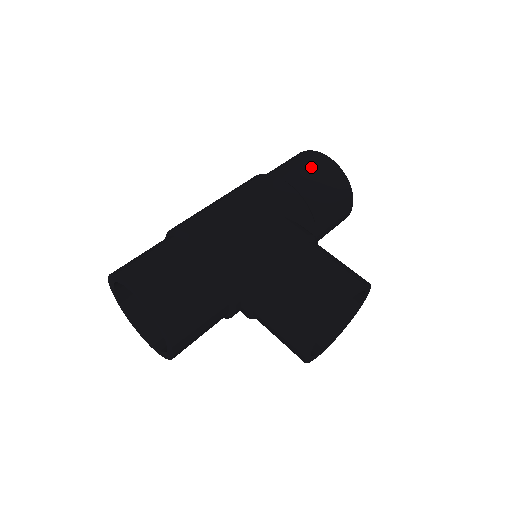
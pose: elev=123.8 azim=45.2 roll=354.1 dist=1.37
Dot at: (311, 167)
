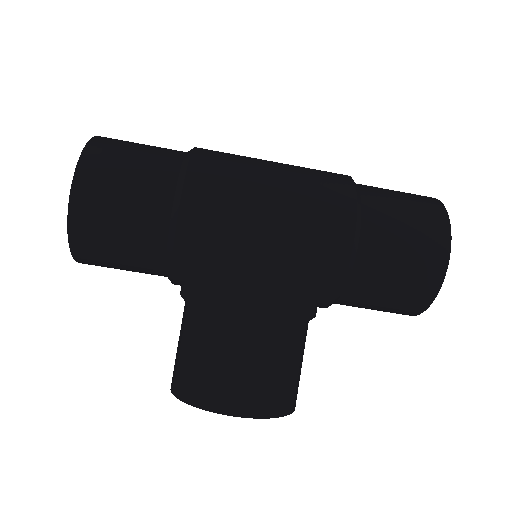
Dot at: (412, 247)
